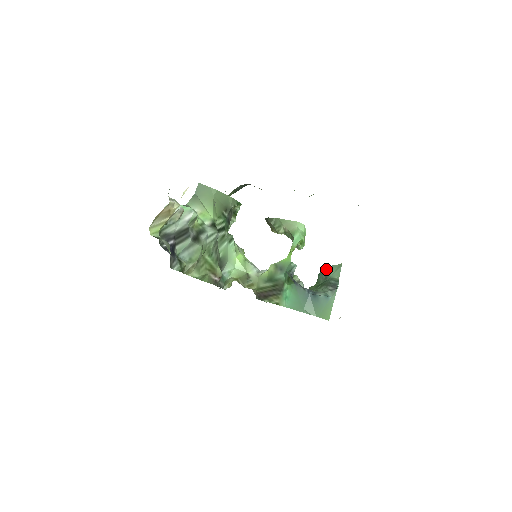
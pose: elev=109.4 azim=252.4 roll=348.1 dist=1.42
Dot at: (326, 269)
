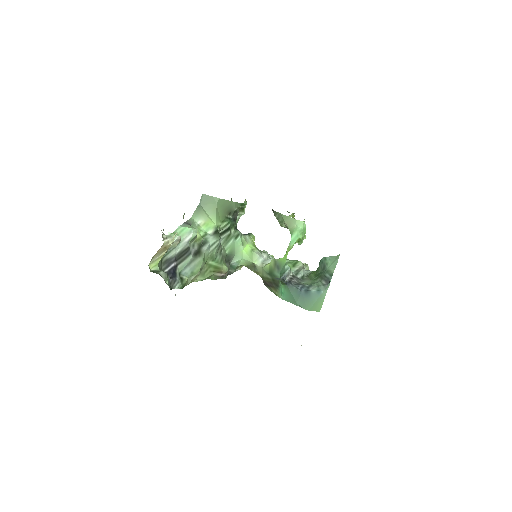
Dot at: (325, 259)
